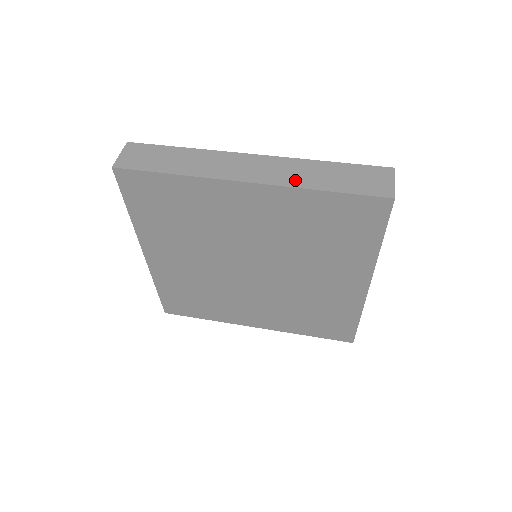
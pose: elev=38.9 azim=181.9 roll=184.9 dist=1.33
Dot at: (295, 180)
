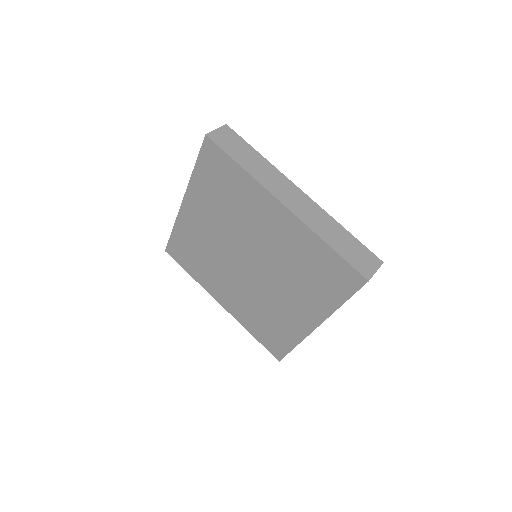
Dot at: (316, 226)
